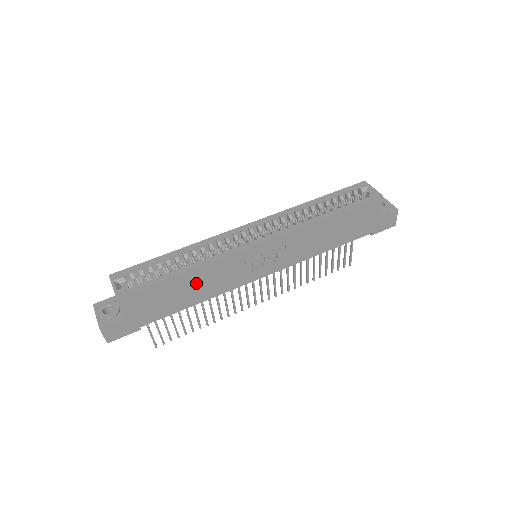
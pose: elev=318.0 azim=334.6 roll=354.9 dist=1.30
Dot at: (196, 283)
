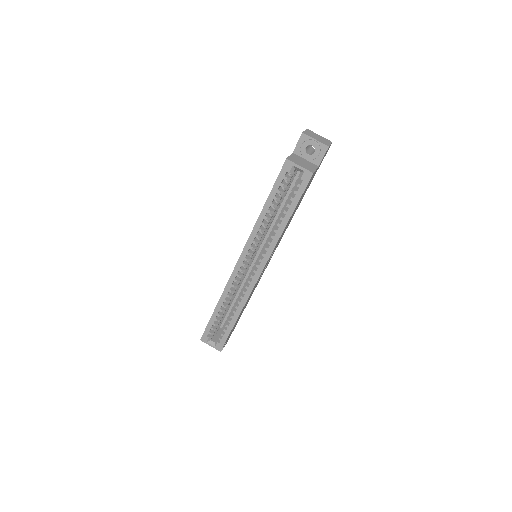
Dot at: (244, 307)
